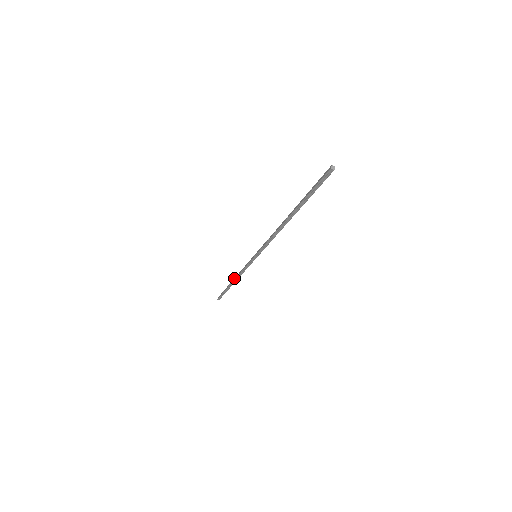
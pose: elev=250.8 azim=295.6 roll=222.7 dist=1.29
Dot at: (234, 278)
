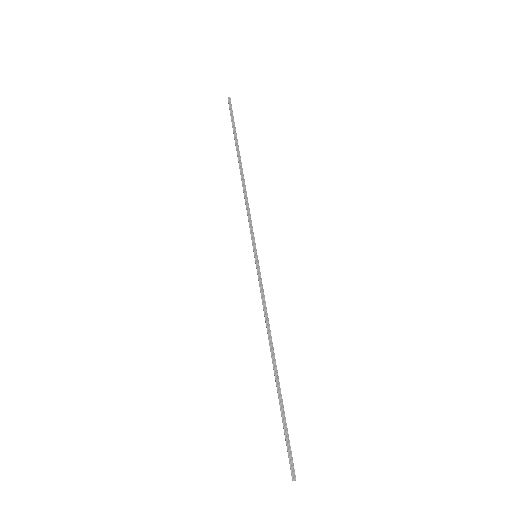
Dot at: occluded
